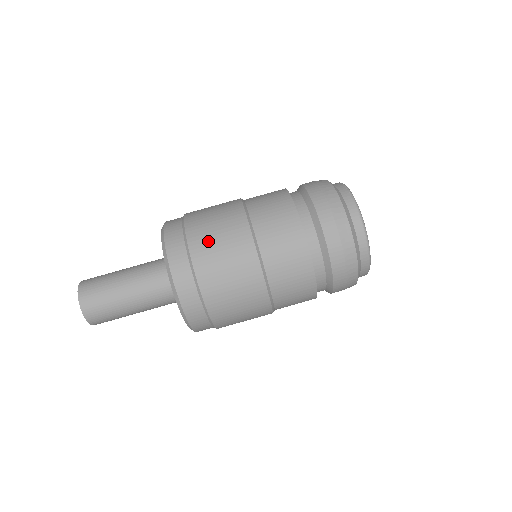
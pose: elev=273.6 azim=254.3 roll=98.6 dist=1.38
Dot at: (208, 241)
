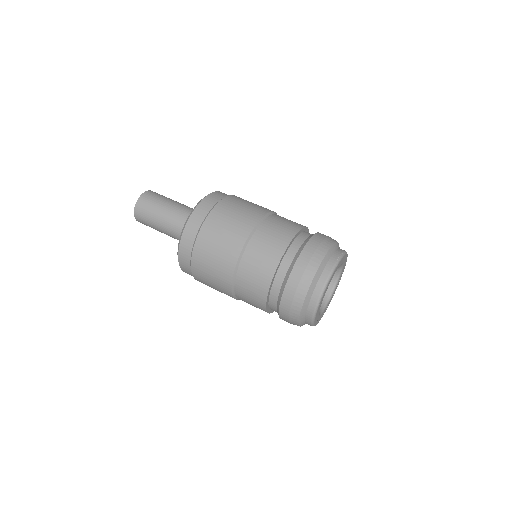
Dot at: (227, 213)
